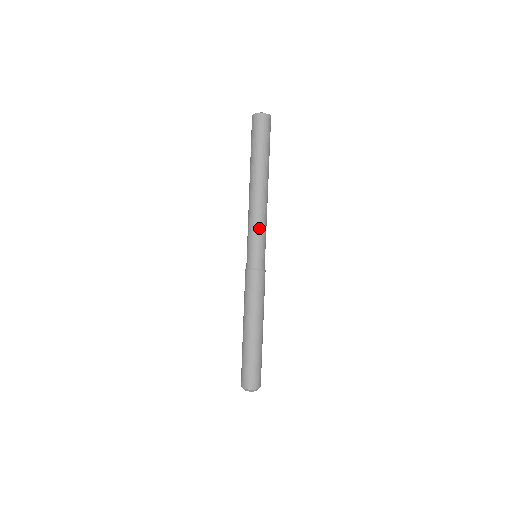
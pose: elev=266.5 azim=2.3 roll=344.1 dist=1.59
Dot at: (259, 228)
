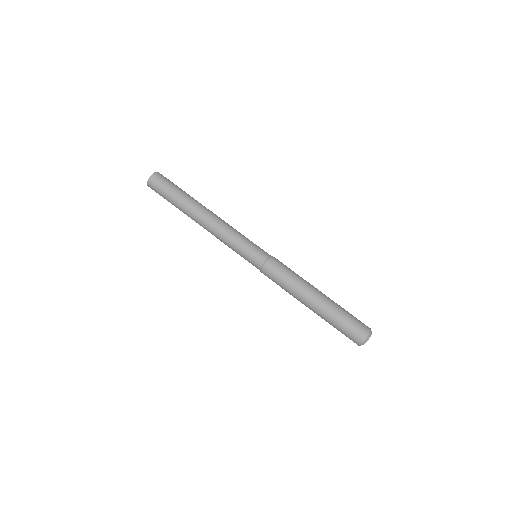
Dot at: (239, 233)
